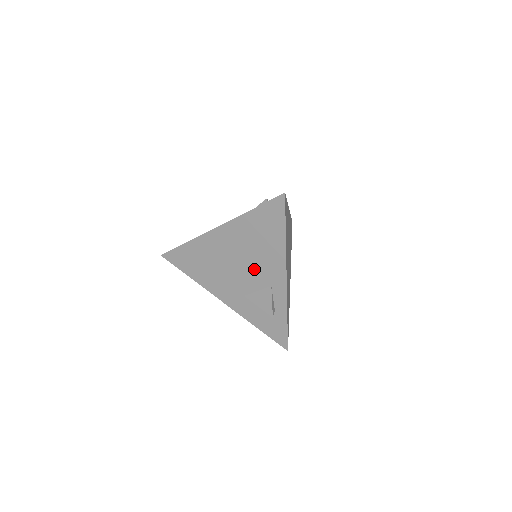
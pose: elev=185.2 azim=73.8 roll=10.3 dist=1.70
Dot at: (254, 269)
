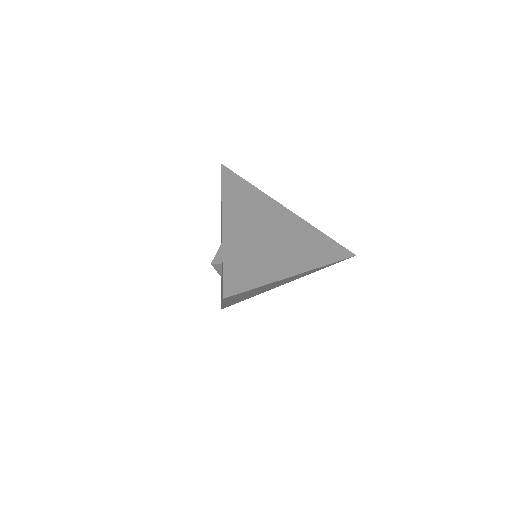
Dot at: occluded
